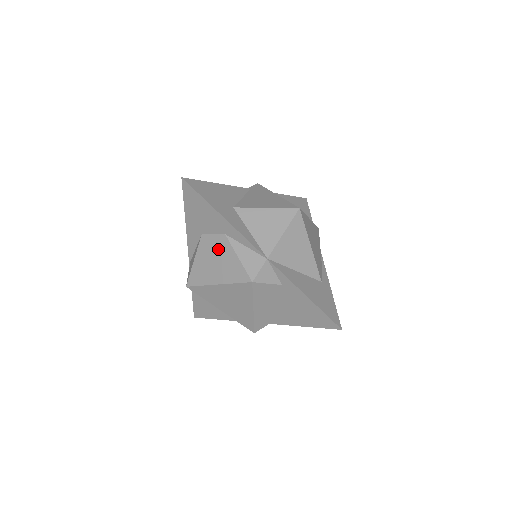
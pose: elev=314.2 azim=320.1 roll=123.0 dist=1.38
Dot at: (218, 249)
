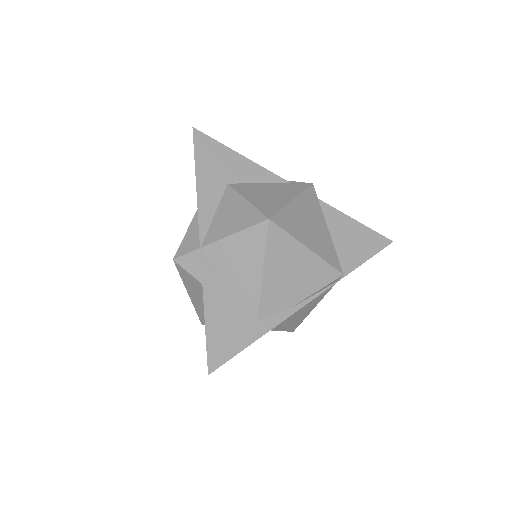
Dot at: occluded
